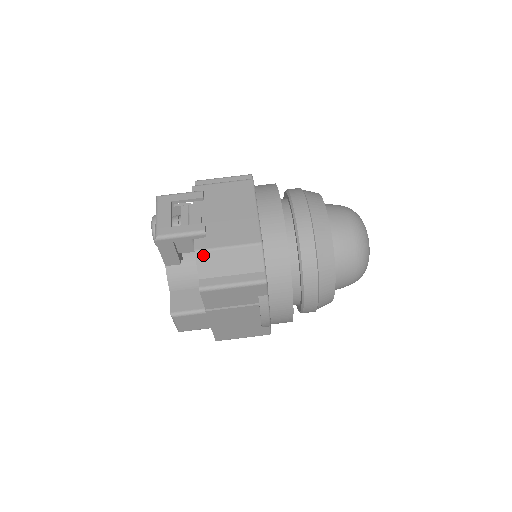
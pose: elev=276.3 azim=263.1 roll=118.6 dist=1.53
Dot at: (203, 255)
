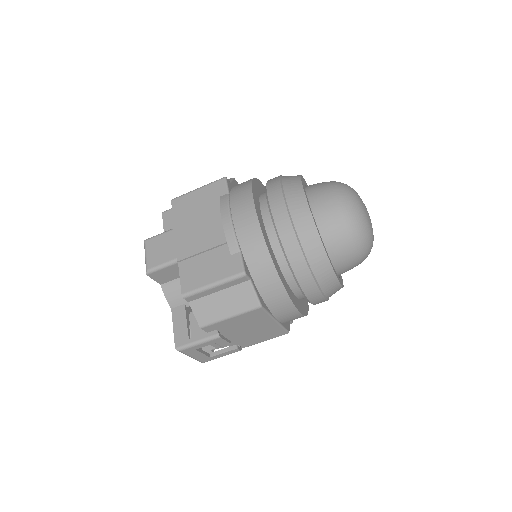
Dot at: occluded
